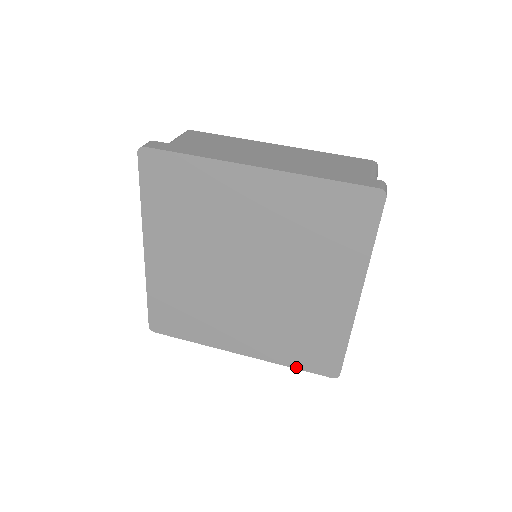
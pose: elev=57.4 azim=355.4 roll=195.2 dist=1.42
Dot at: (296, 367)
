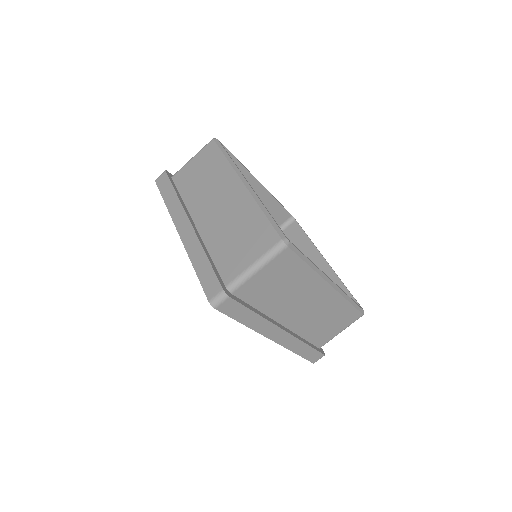
Dot at: occluded
